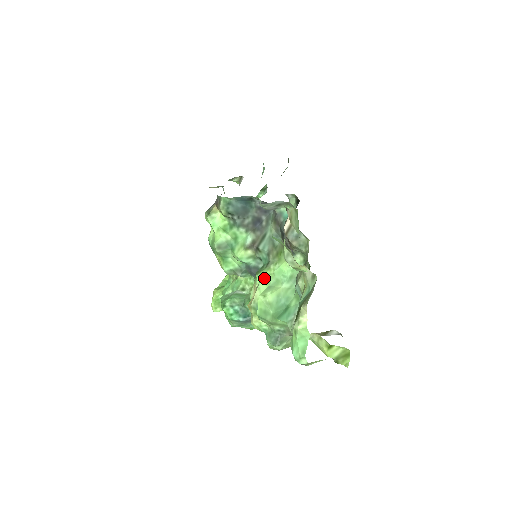
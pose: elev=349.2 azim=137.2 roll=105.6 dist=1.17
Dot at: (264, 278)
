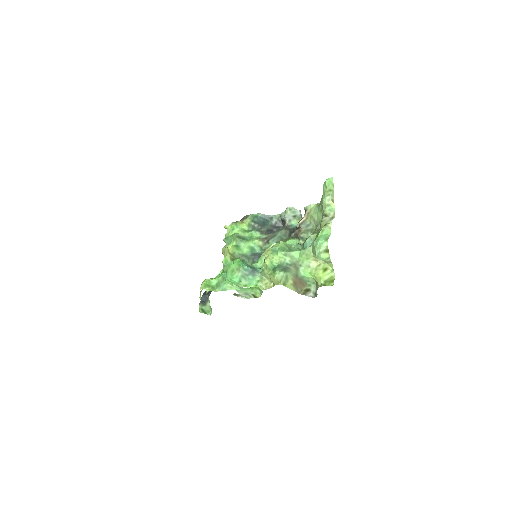
Dot at: occluded
